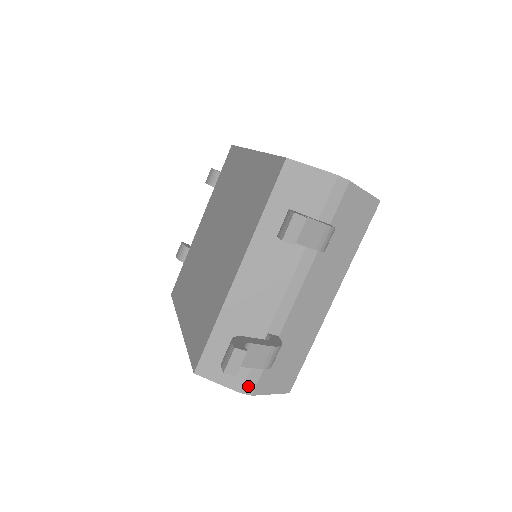
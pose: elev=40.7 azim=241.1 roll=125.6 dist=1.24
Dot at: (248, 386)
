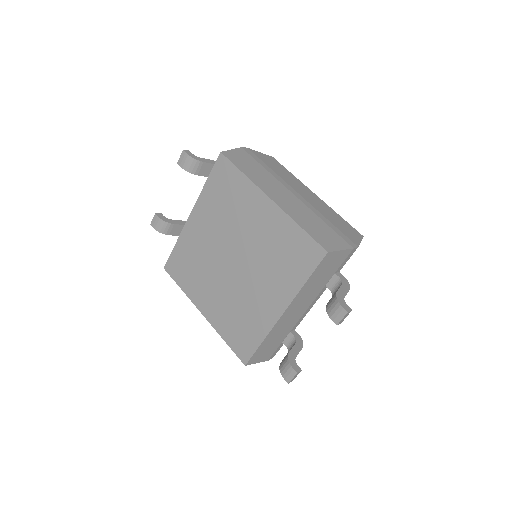
Dot at: (273, 356)
